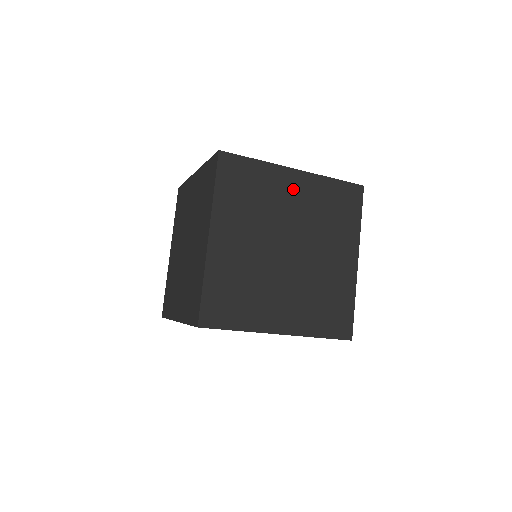
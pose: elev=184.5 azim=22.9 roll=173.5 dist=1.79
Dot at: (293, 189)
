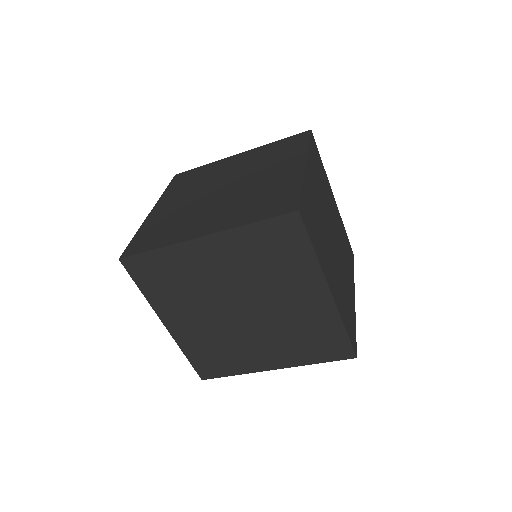
Dot at: (234, 162)
